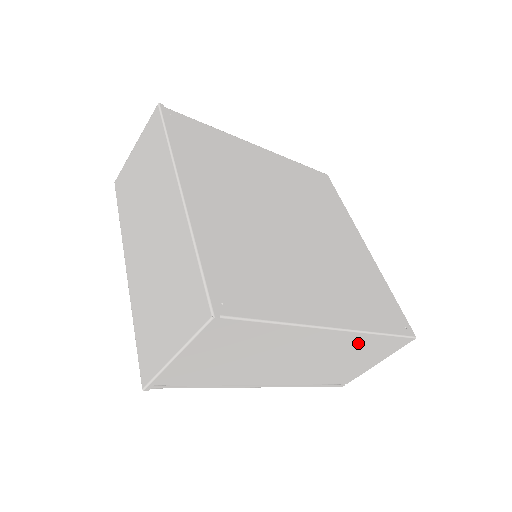
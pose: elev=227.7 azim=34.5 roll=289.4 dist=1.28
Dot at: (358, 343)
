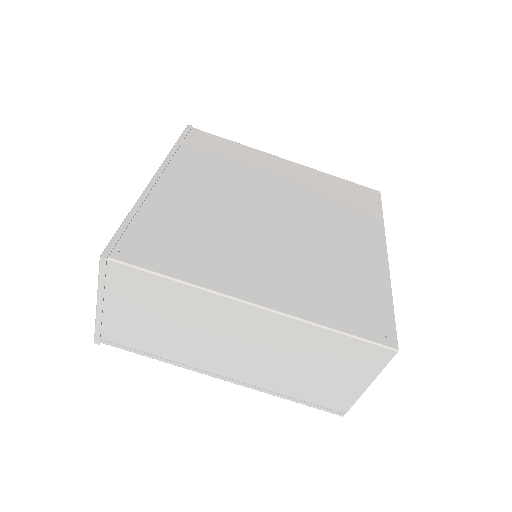
Dot at: (306, 337)
